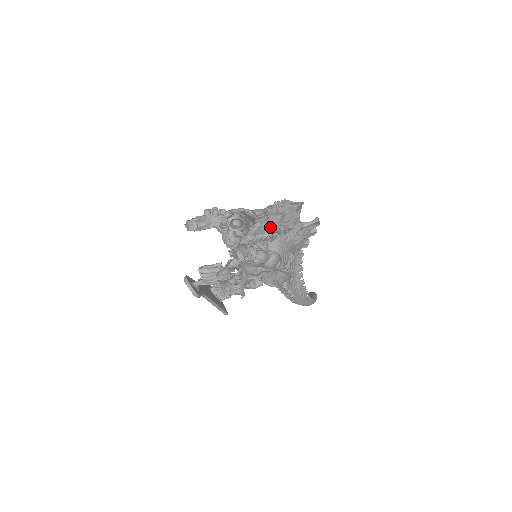
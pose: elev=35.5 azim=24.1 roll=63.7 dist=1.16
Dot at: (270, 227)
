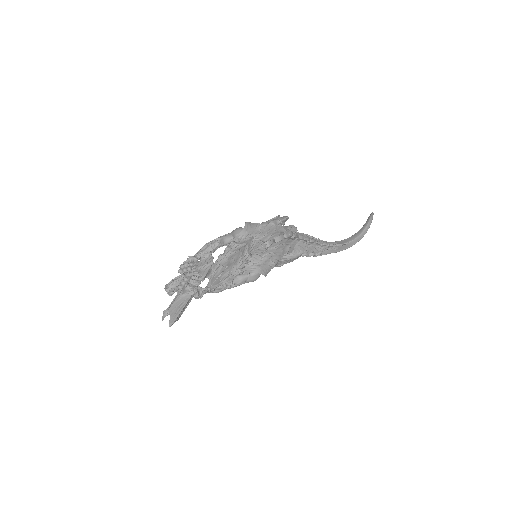
Dot at: (212, 288)
